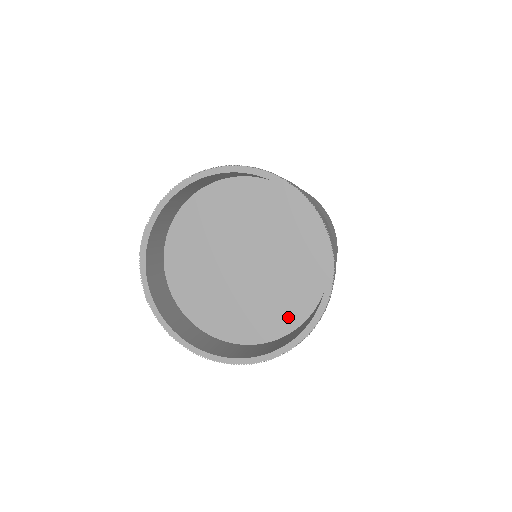
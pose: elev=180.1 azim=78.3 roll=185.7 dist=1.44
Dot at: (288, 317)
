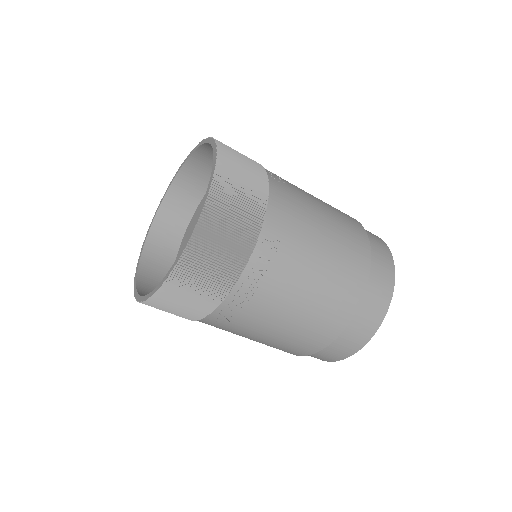
Dot at: occluded
